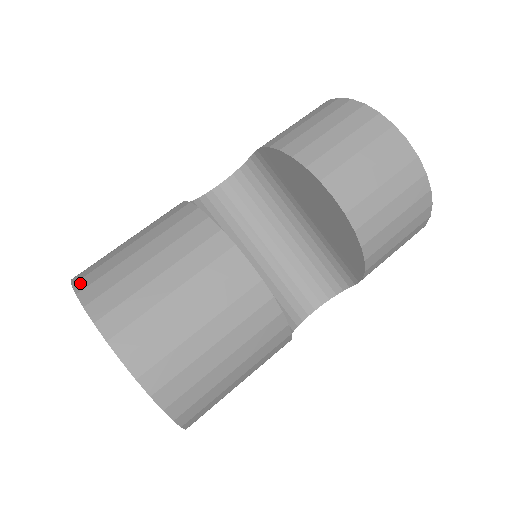
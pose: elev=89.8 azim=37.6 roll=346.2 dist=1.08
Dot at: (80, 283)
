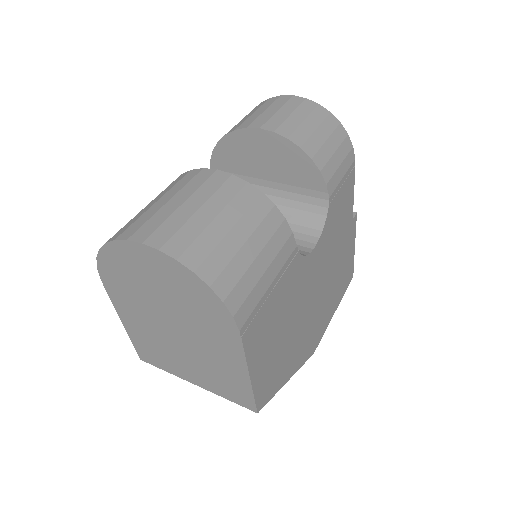
Dot at: occluded
